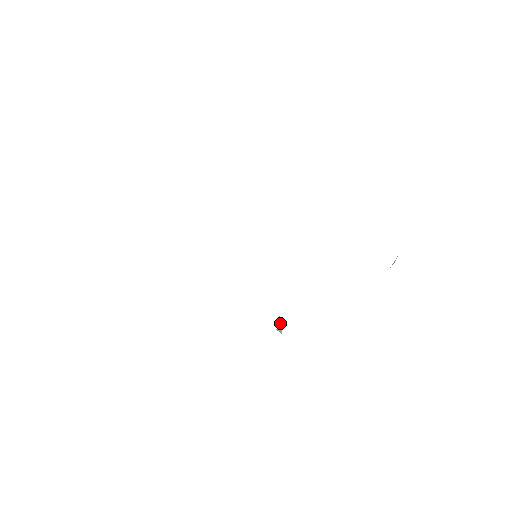
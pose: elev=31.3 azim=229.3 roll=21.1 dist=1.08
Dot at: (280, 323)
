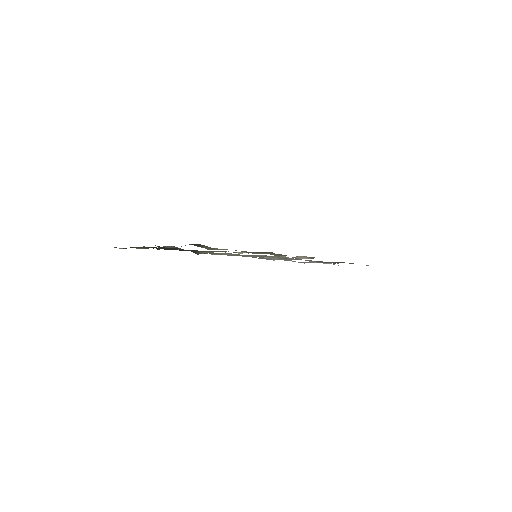
Dot at: (260, 257)
